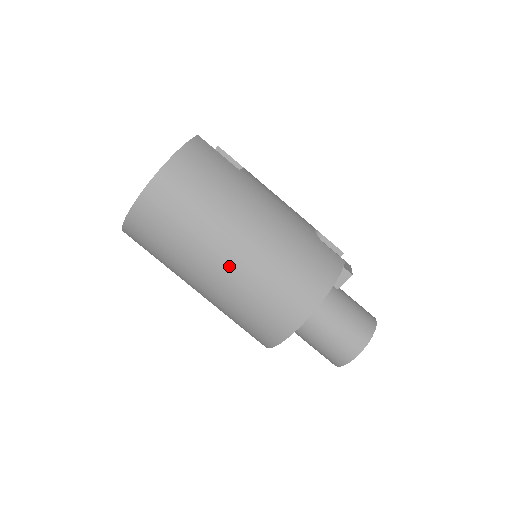
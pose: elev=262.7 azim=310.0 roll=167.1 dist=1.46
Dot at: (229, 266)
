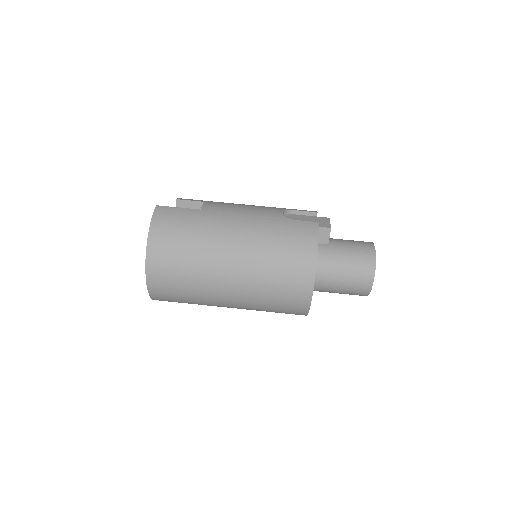
Dot at: (236, 284)
